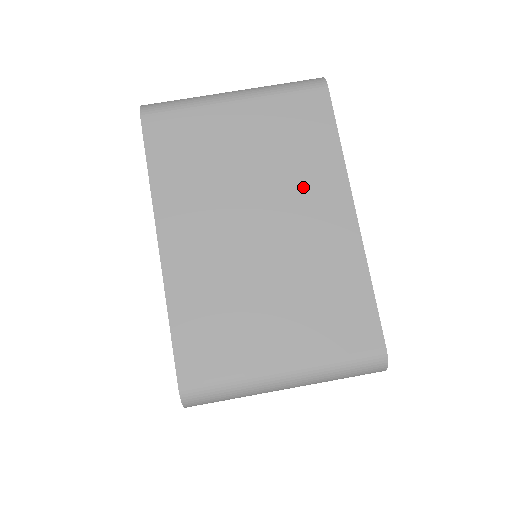
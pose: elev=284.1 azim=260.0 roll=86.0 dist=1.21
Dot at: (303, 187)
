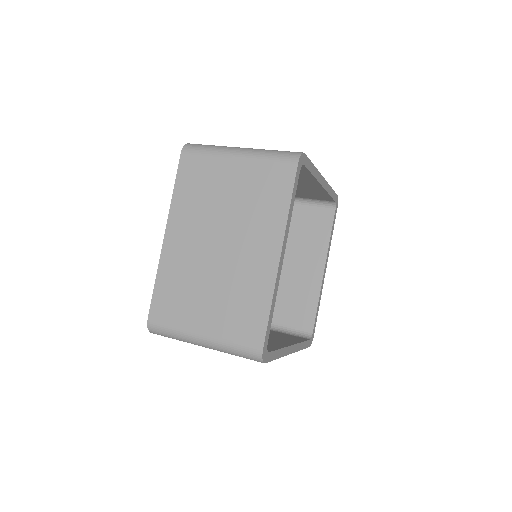
Dot at: (255, 228)
